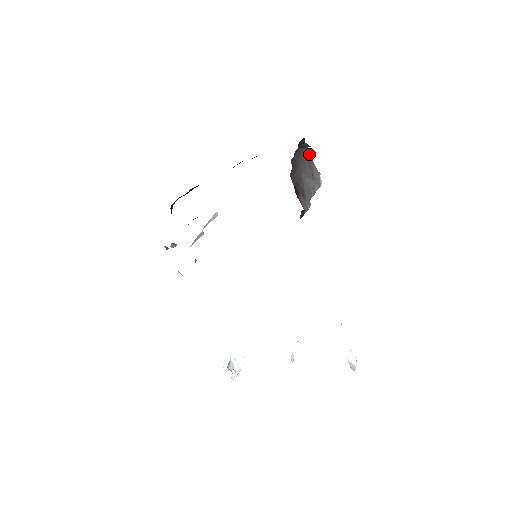
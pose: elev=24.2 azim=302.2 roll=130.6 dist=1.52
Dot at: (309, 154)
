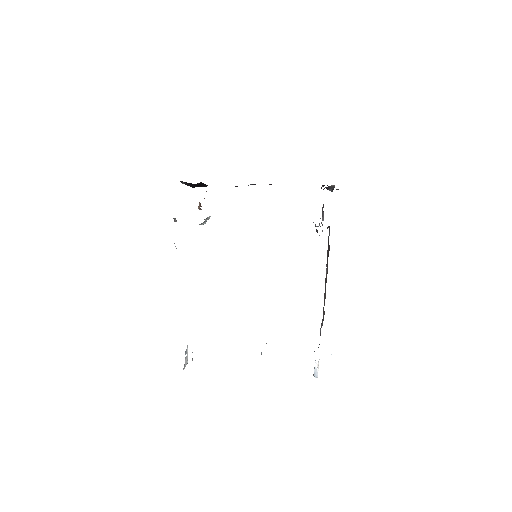
Dot at: occluded
